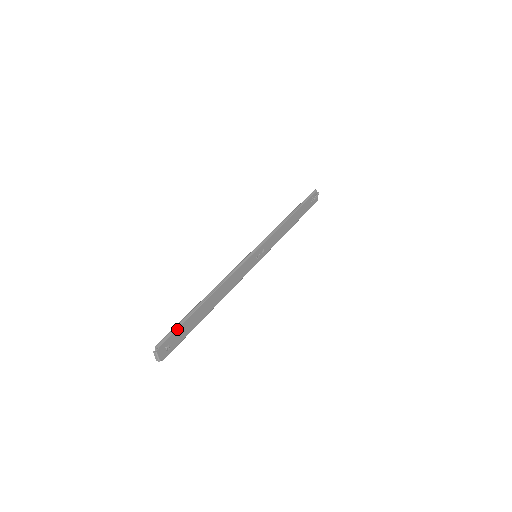
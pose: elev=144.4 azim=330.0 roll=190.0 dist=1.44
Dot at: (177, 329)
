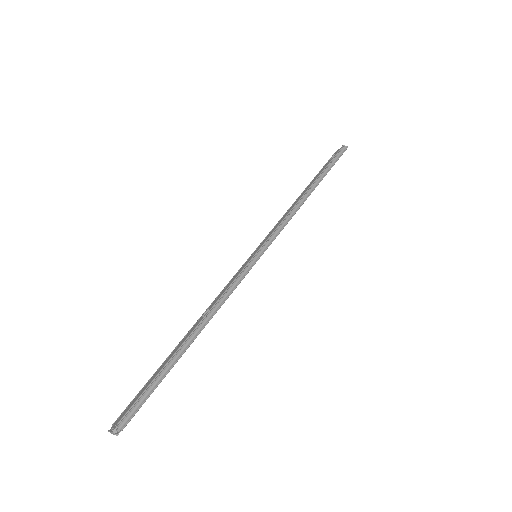
Dot at: occluded
